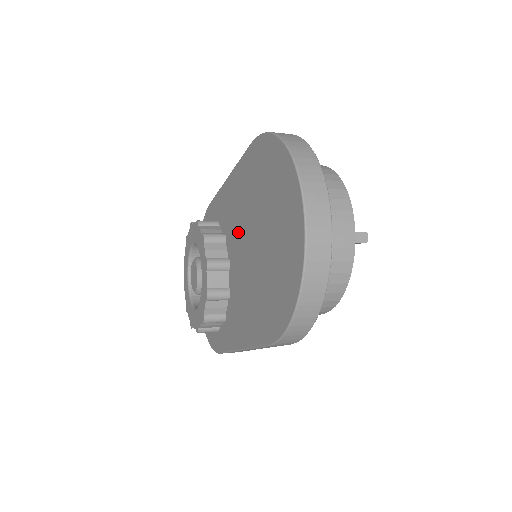
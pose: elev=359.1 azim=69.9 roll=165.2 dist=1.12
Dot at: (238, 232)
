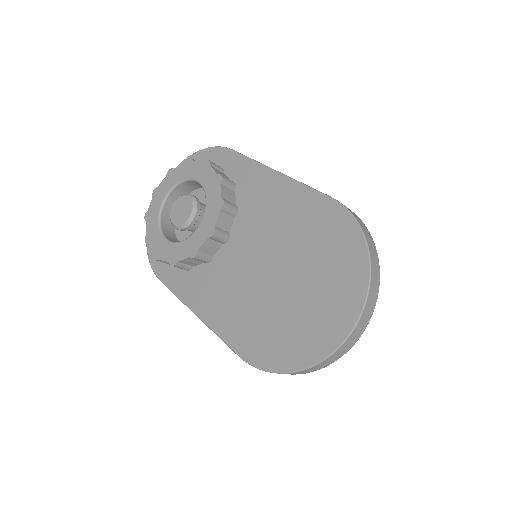
Dot at: (260, 235)
